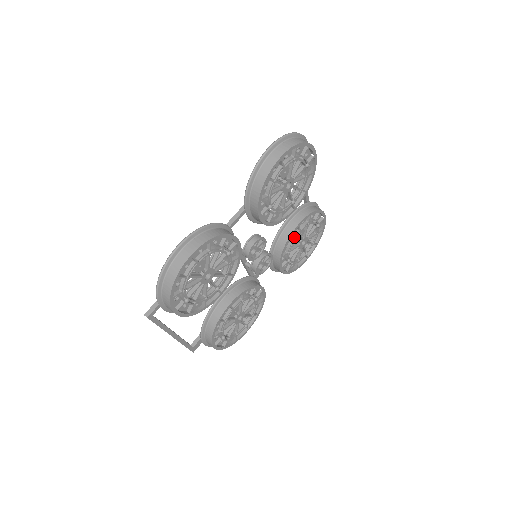
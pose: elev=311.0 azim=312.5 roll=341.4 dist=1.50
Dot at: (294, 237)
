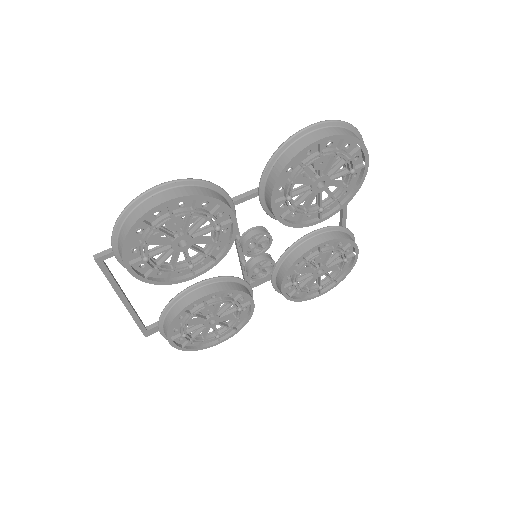
Dot at: (310, 257)
